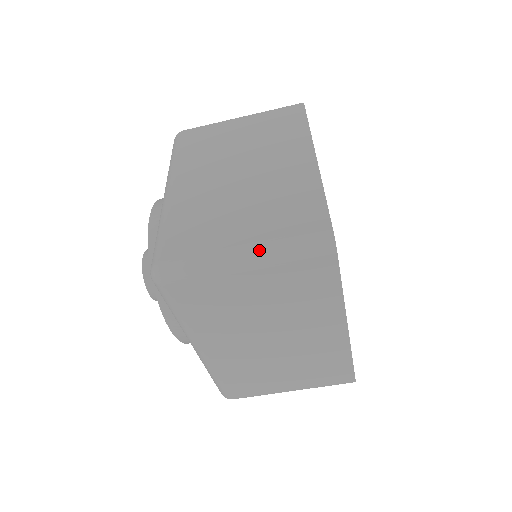
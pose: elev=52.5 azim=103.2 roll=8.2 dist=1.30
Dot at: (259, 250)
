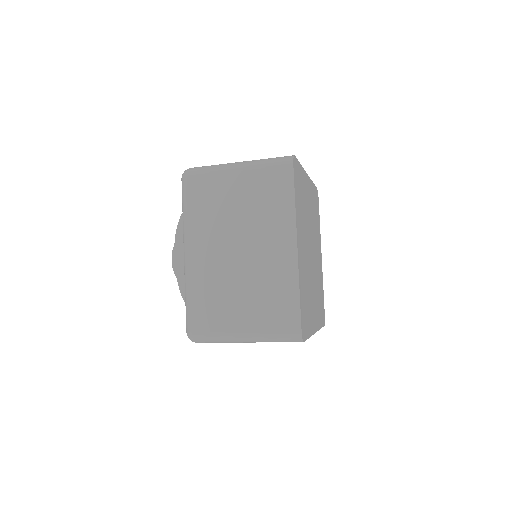
Dot at: (255, 338)
